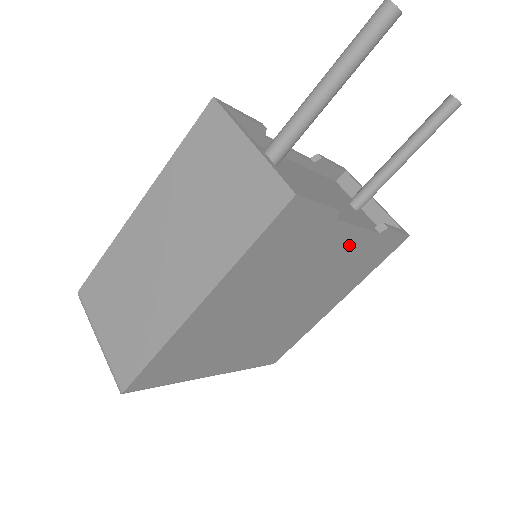
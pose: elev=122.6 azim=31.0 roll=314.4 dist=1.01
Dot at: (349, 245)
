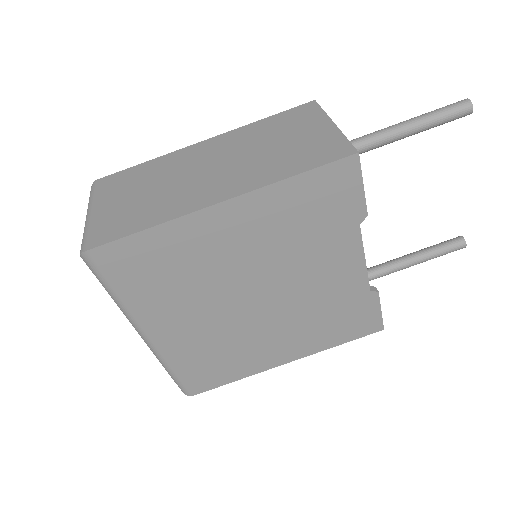
Dot at: (346, 276)
